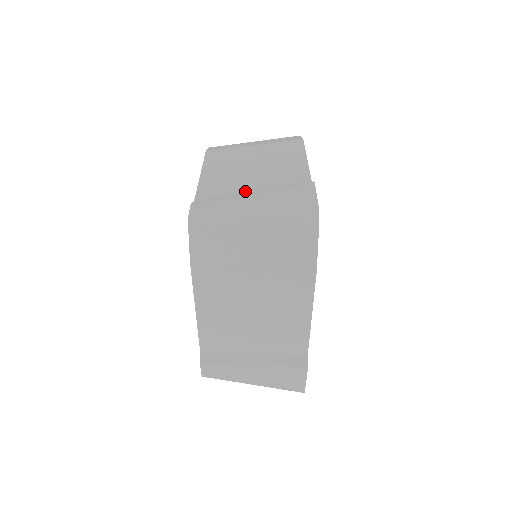
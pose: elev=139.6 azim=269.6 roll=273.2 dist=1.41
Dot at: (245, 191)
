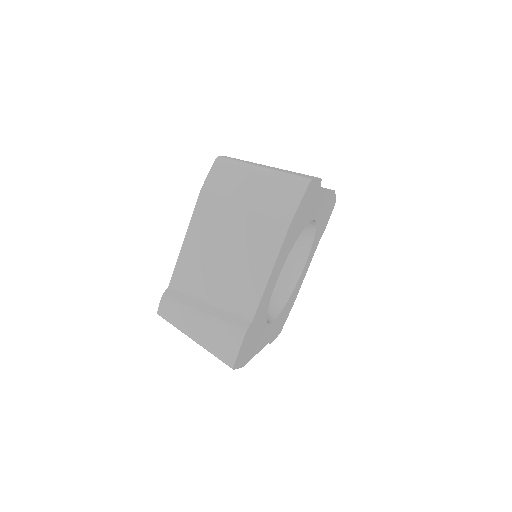
Dot at: (205, 293)
